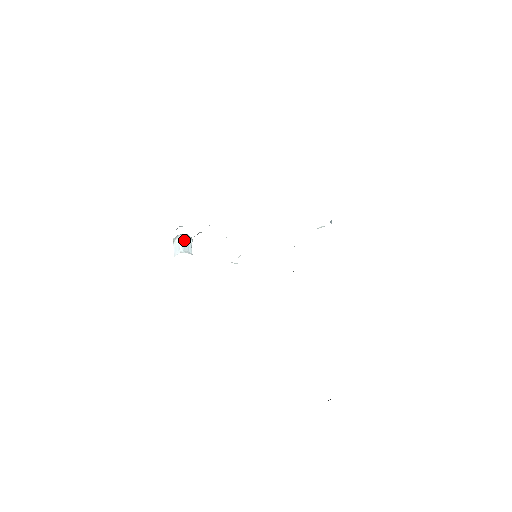
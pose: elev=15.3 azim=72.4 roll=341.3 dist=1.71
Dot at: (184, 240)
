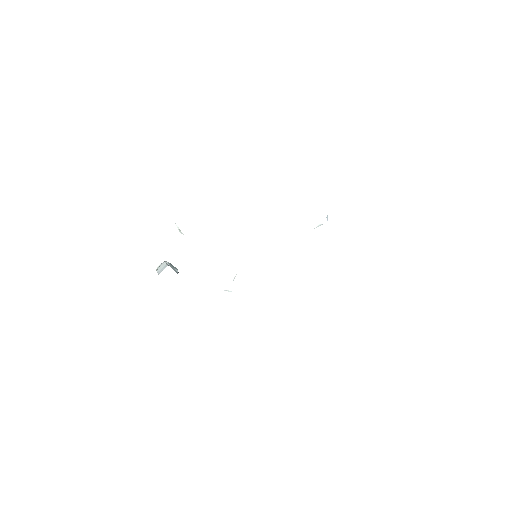
Dot at: (170, 265)
